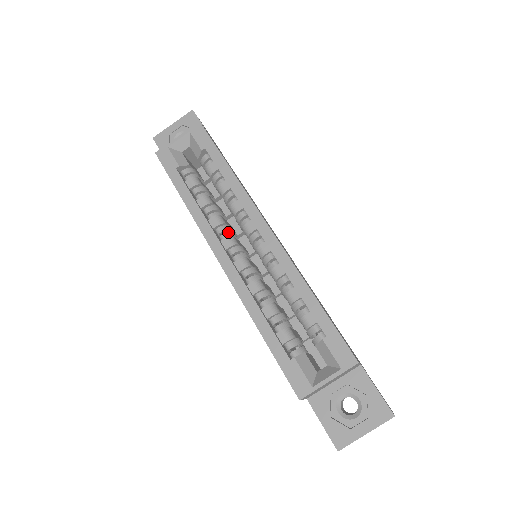
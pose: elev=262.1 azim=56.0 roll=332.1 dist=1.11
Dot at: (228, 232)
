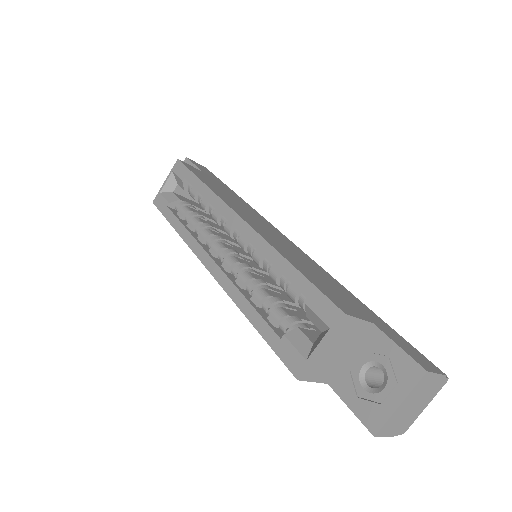
Dot at: (216, 241)
